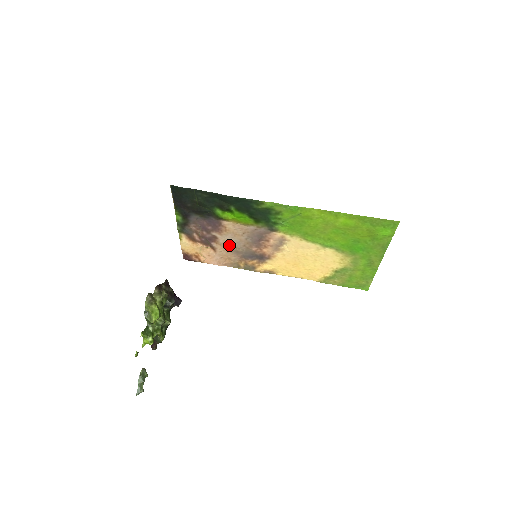
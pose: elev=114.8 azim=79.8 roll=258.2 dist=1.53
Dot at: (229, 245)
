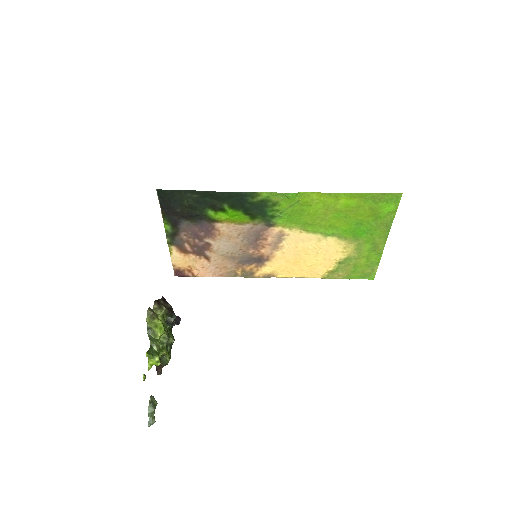
Dot at: (224, 251)
